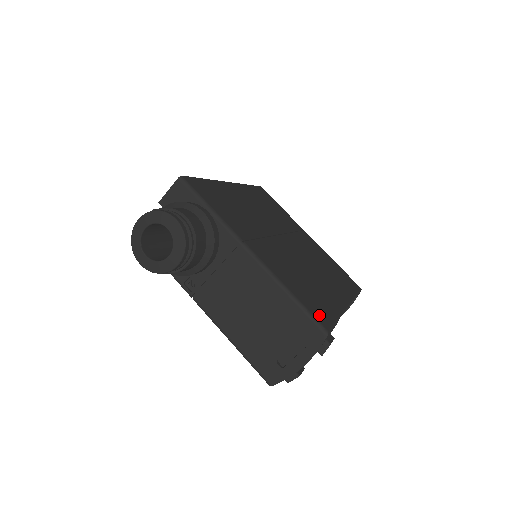
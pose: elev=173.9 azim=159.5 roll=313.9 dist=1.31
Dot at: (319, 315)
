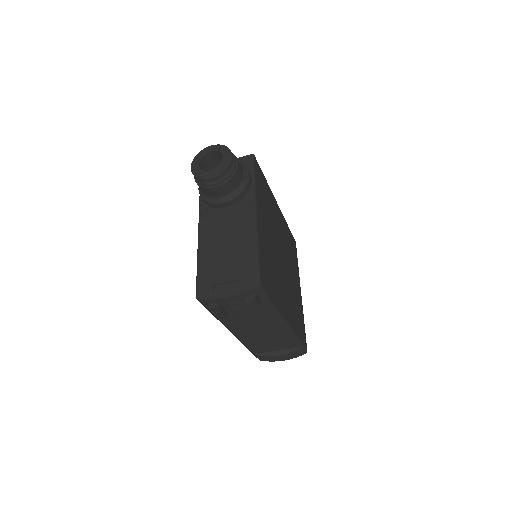
Dot at: (264, 278)
